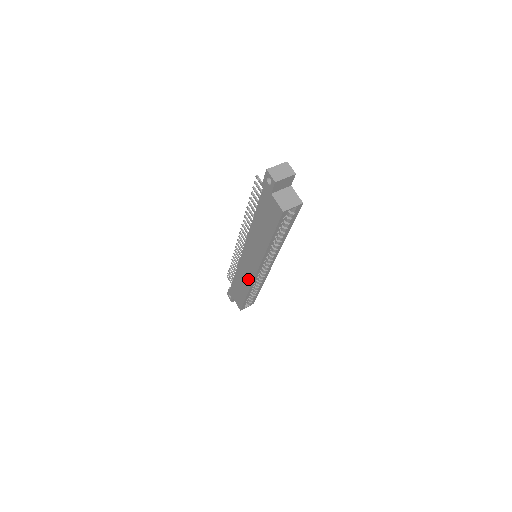
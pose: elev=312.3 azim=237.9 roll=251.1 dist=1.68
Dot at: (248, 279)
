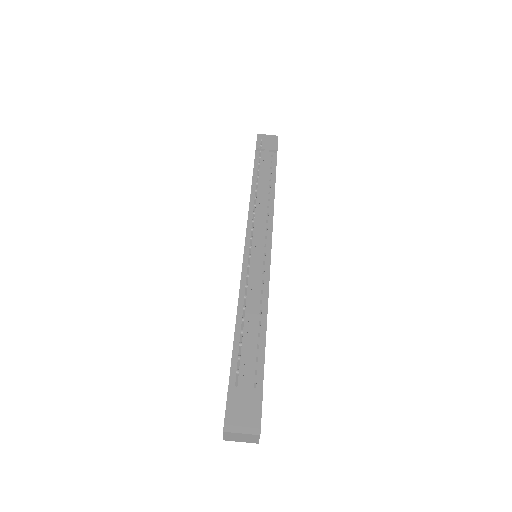
Dot at: occluded
